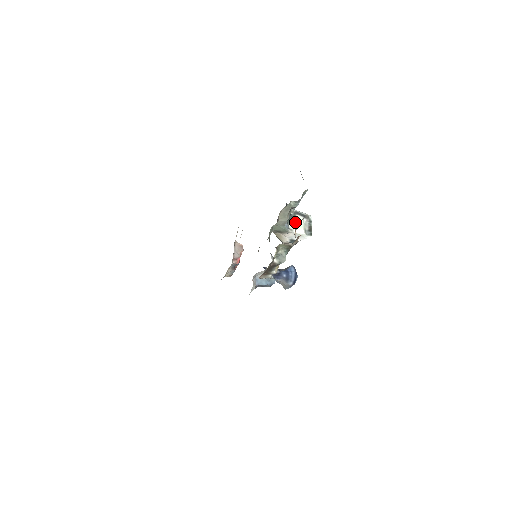
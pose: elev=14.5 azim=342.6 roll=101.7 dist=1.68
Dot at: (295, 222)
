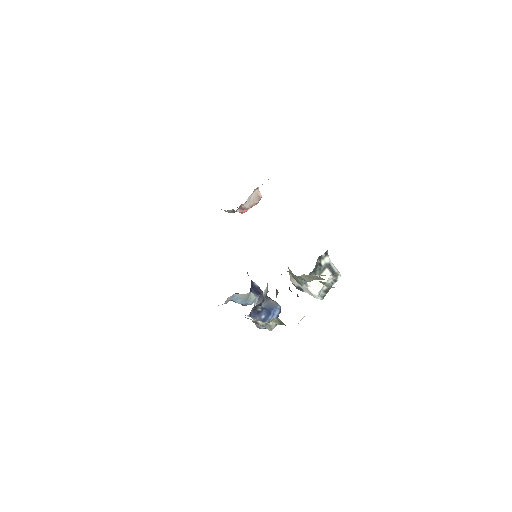
Dot at: occluded
